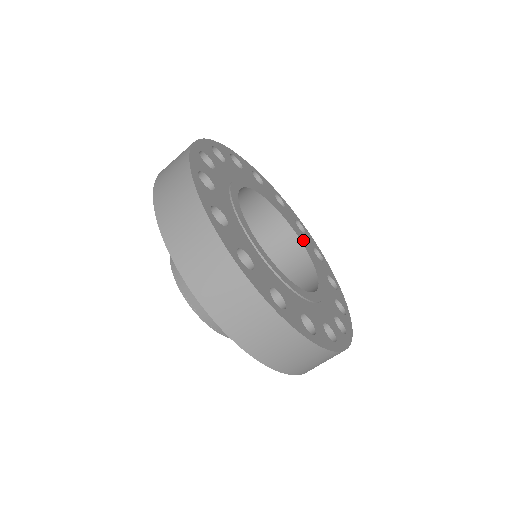
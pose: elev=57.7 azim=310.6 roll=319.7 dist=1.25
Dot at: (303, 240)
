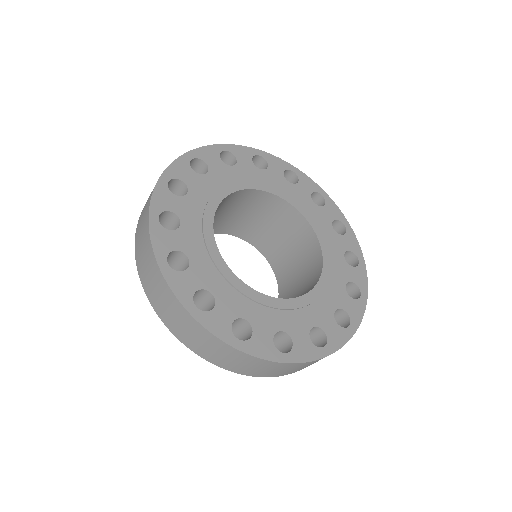
Dot at: (297, 202)
